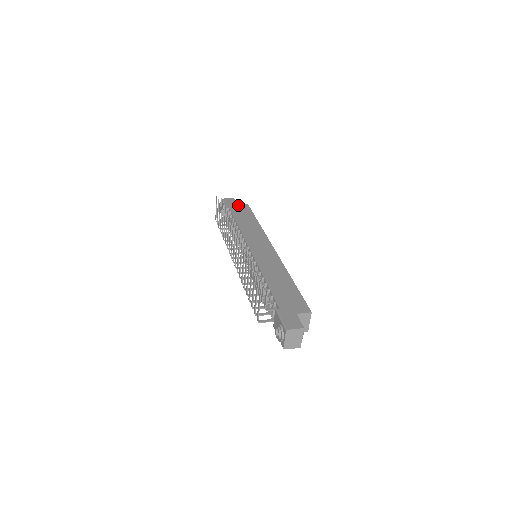
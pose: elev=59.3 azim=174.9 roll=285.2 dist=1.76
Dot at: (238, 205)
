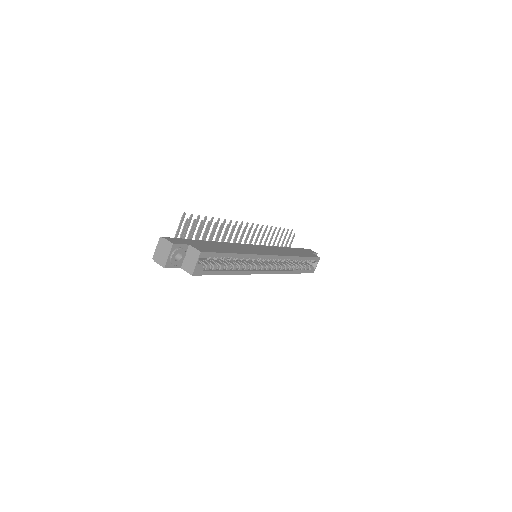
Dot at: (310, 252)
